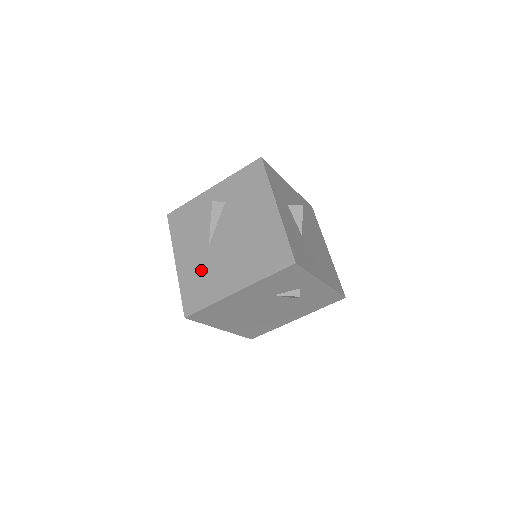
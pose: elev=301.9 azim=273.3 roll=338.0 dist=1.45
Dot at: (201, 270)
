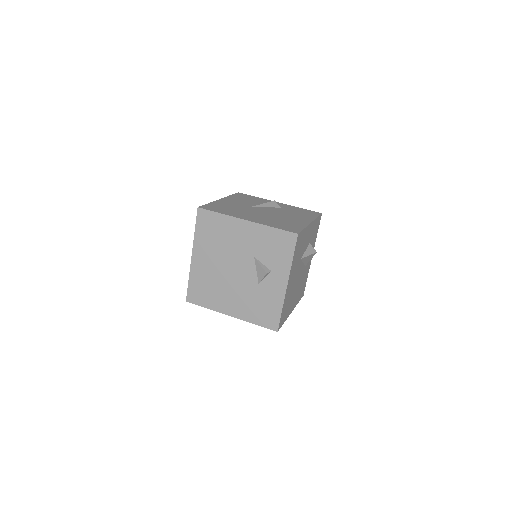
Dot at: (233, 207)
